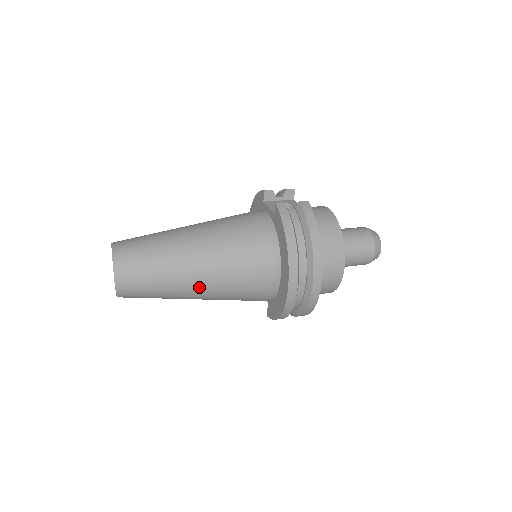
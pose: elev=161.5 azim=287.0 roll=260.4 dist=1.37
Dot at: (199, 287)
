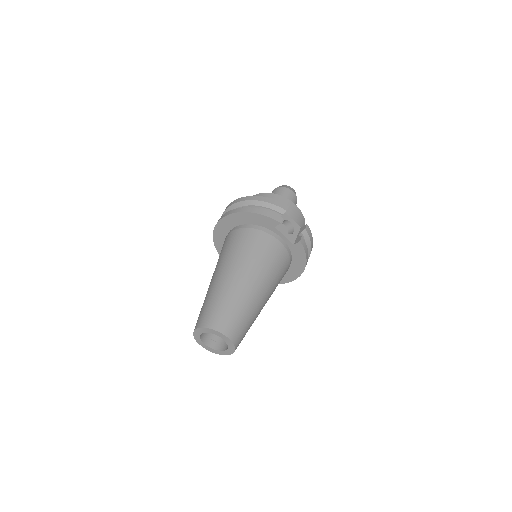
Dot at: occluded
